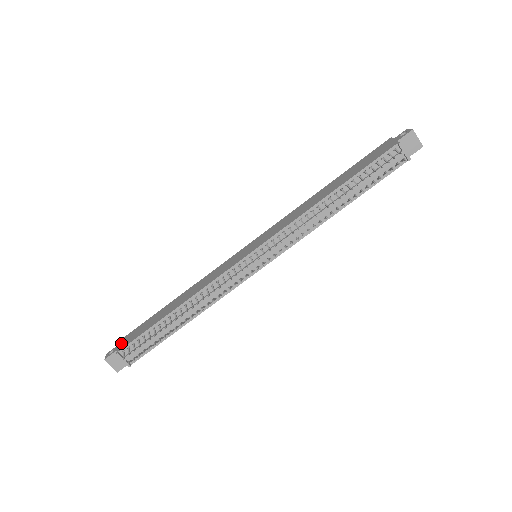
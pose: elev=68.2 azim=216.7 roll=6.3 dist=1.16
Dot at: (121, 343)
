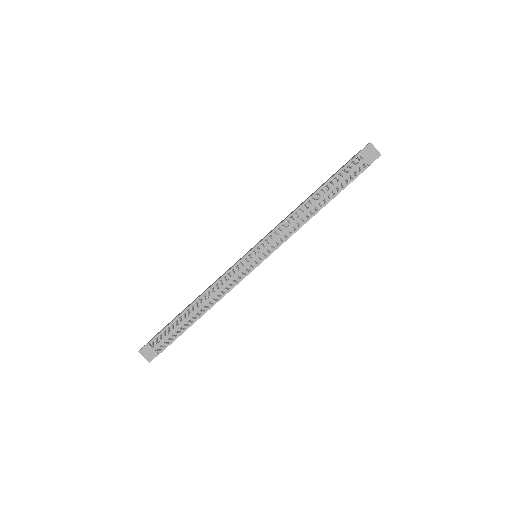
Dot at: (152, 338)
